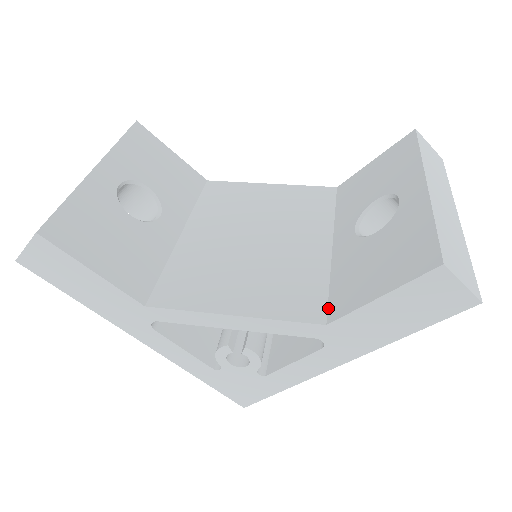
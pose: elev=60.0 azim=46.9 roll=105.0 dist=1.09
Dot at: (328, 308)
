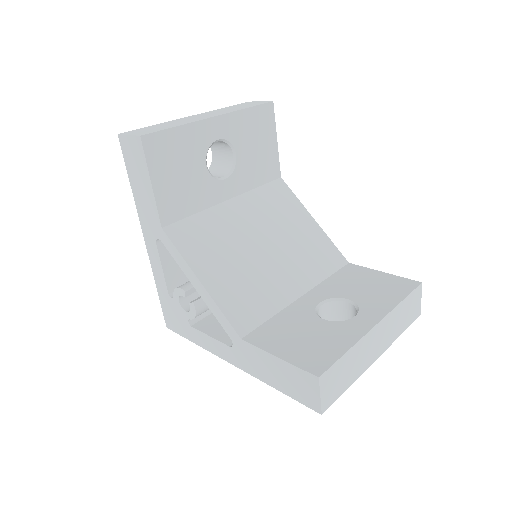
Dot at: (253, 331)
